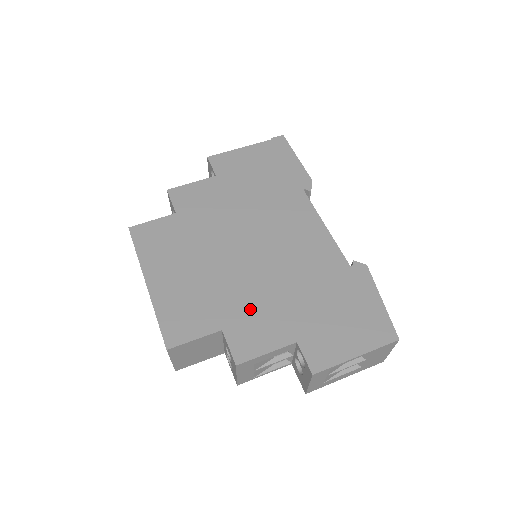
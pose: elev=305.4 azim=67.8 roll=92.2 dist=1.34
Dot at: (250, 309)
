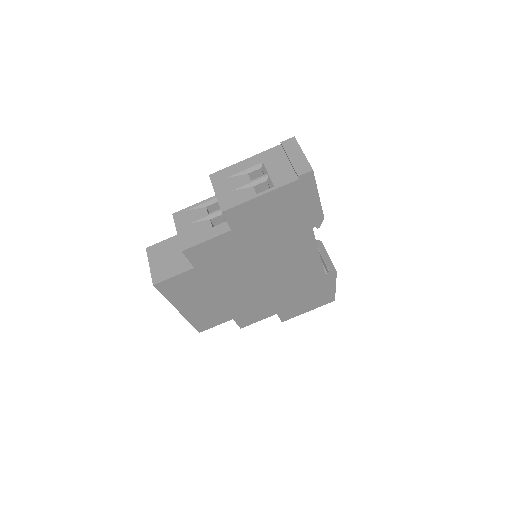
Dot at: (252, 308)
